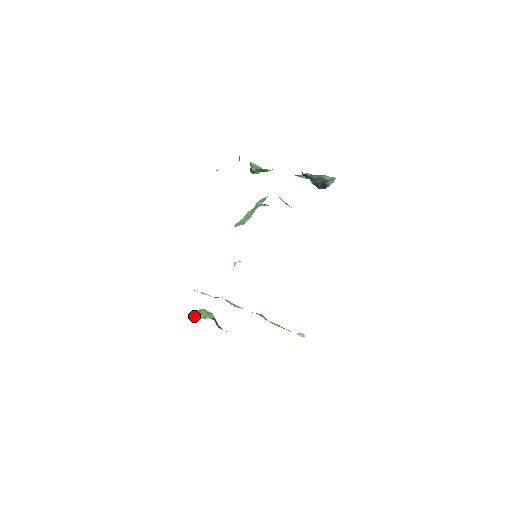
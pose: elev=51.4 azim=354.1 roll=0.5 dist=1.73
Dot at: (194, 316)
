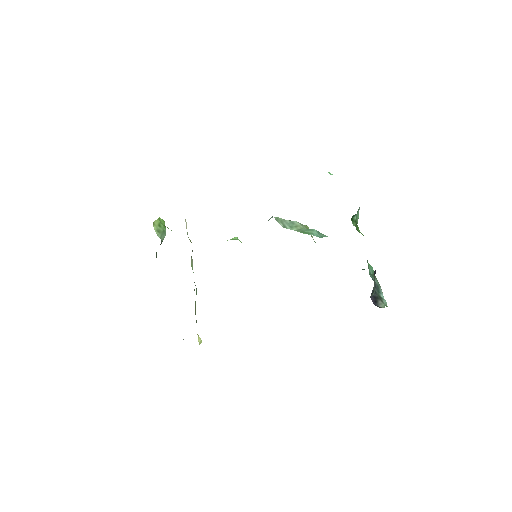
Dot at: occluded
